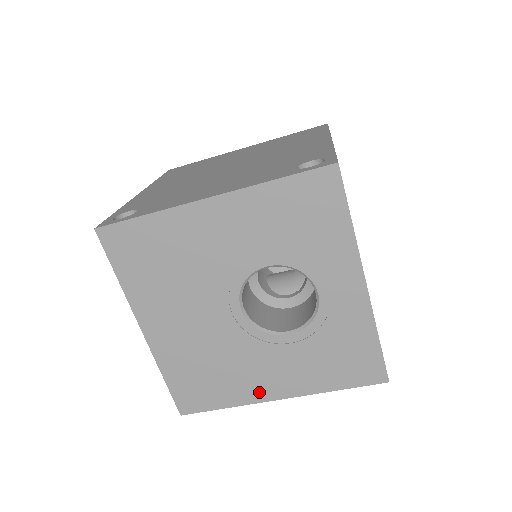
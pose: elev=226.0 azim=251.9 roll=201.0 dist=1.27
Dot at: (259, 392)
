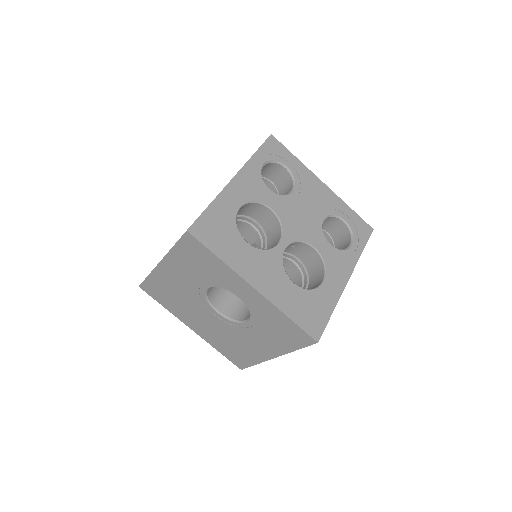
Dot at: (262, 355)
